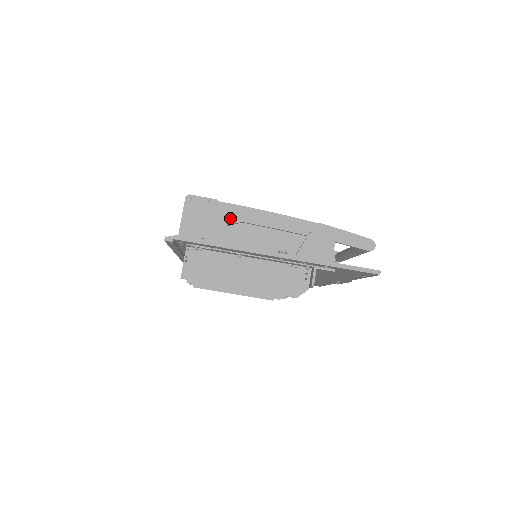
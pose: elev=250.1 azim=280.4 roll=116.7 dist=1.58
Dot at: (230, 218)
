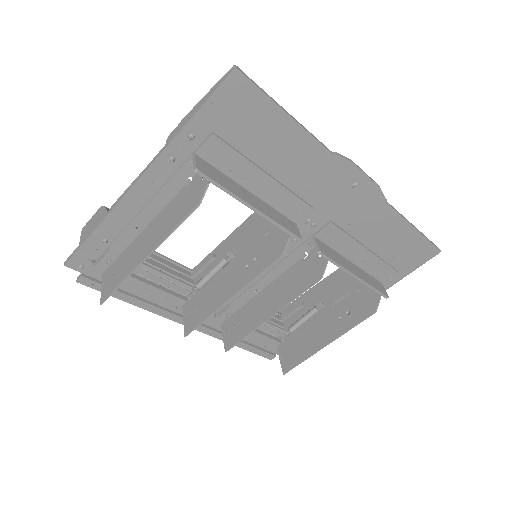
Dot at: occluded
